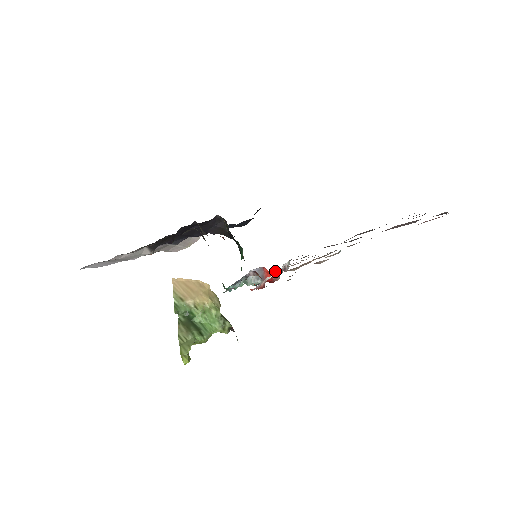
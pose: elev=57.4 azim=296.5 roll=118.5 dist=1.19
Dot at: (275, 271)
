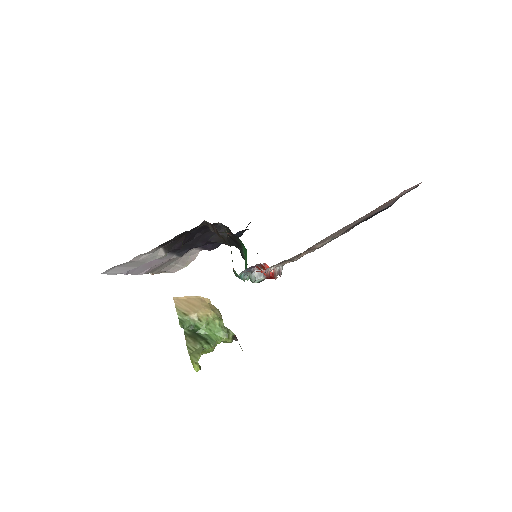
Dot at: occluded
